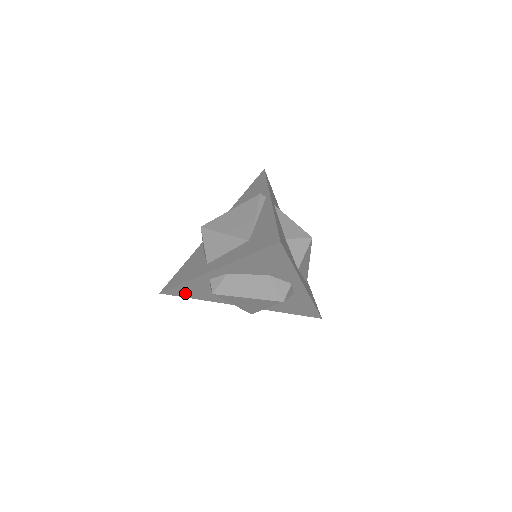
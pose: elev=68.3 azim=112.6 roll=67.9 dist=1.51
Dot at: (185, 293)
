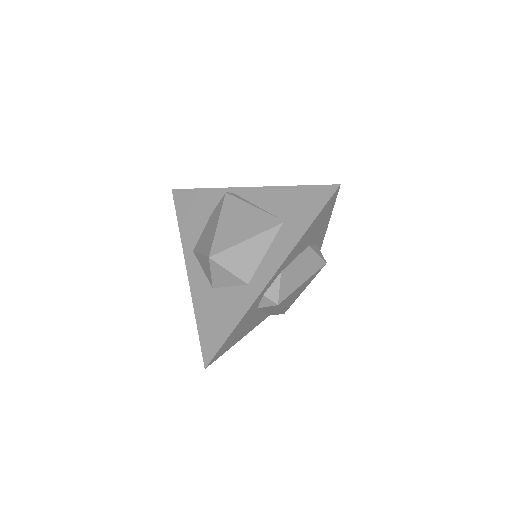
Dot at: (229, 344)
